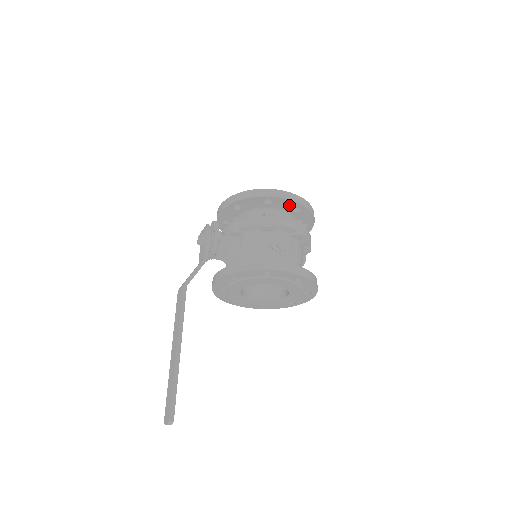
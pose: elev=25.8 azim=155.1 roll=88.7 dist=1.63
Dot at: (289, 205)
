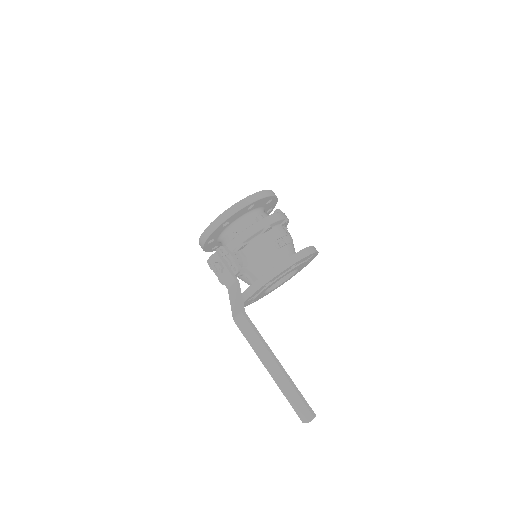
Dot at: (265, 201)
